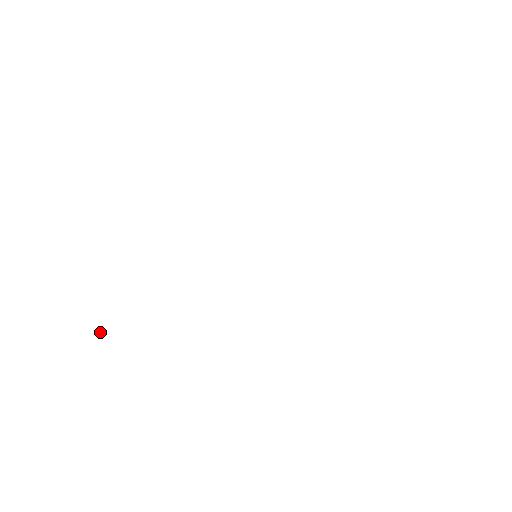
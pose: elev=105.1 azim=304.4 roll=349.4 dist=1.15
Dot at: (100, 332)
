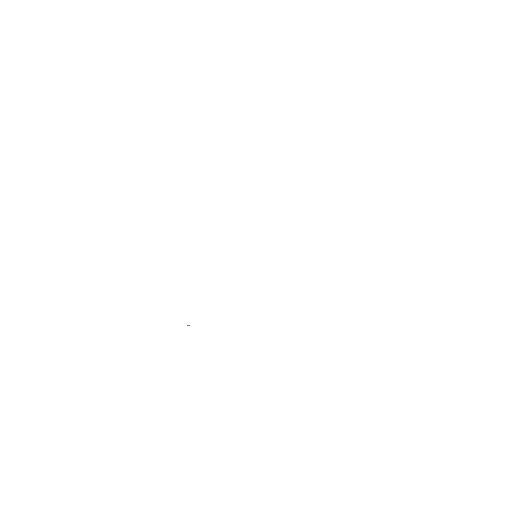
Dot at: occluded
